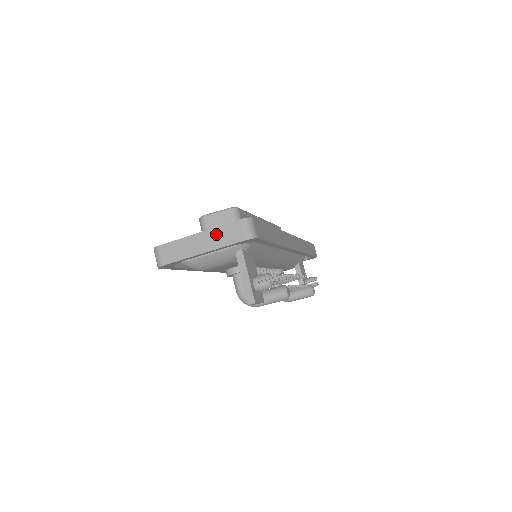
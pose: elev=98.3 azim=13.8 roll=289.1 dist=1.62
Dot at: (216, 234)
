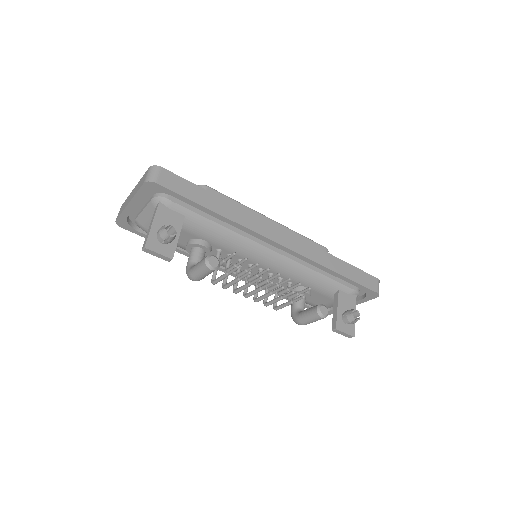
Dot at: (138, 185)
